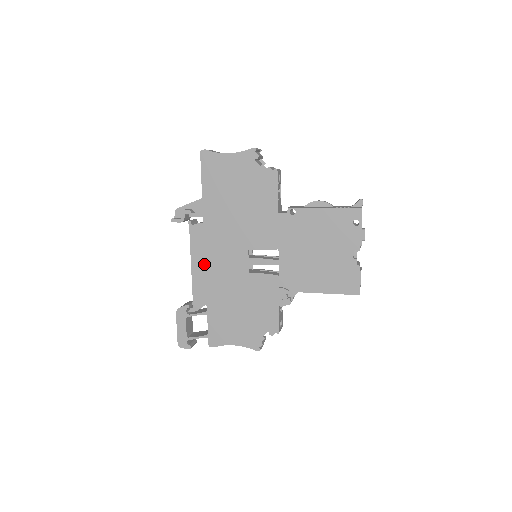
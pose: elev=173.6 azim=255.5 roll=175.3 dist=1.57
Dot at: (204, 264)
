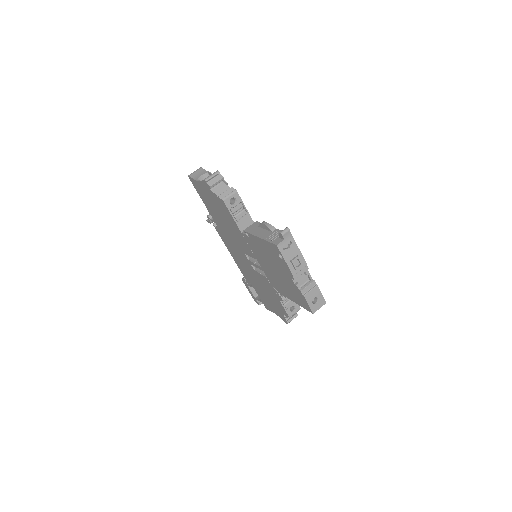
Dot at: (234, 255)
